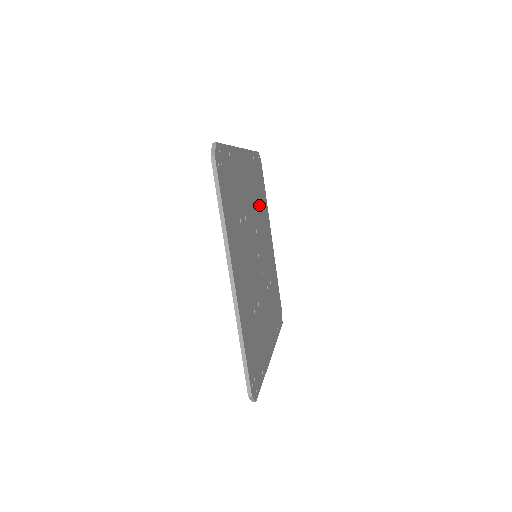
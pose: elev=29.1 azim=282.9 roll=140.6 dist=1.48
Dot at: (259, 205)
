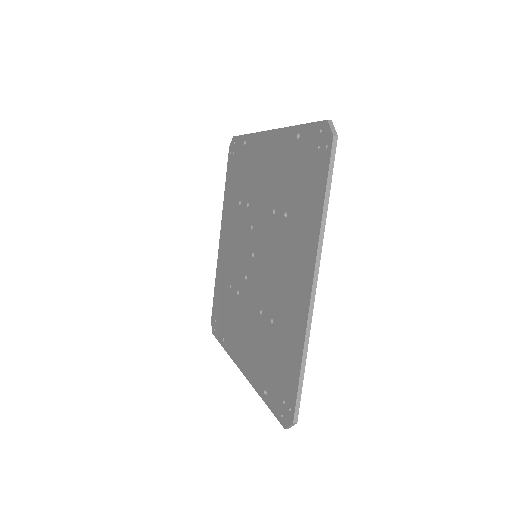
Dot at: occluded
